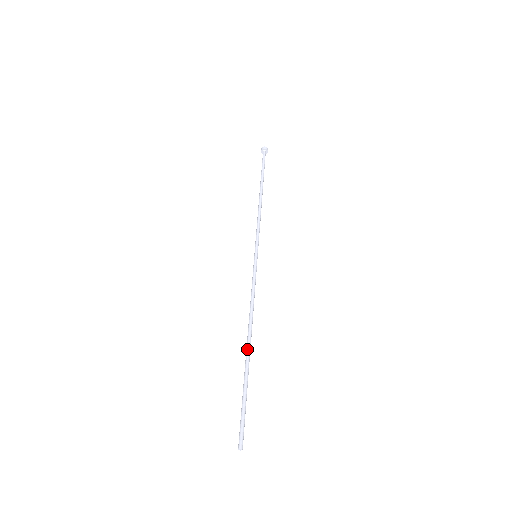
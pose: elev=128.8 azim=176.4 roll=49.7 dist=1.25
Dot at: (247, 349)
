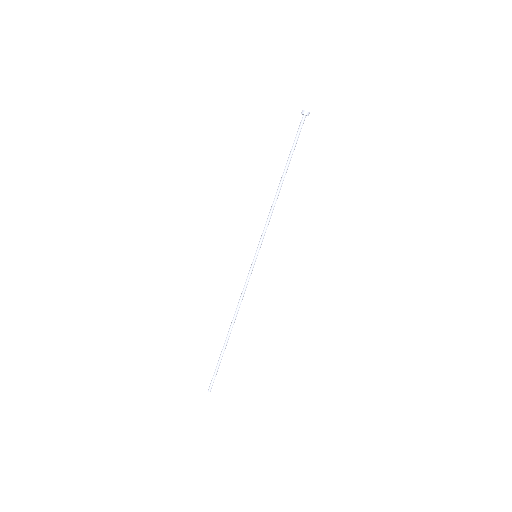
Dot at: (229, 335)
